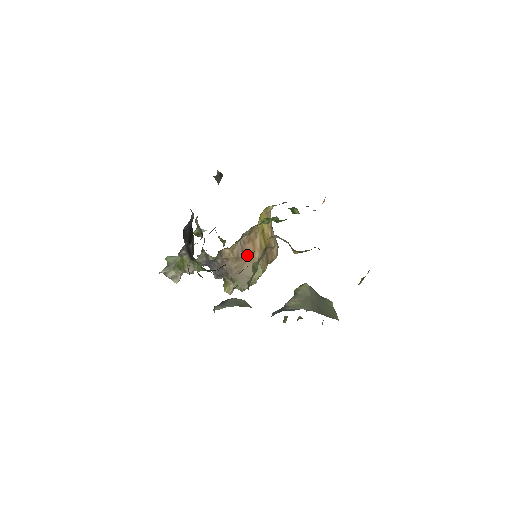
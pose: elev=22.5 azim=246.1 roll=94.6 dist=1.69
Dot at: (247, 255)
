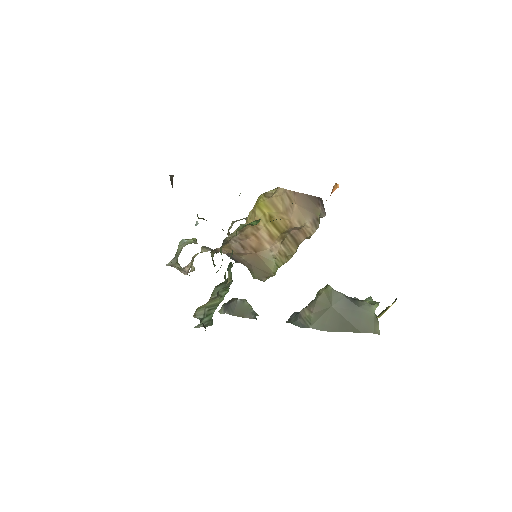
Dot at: (252, 249)
